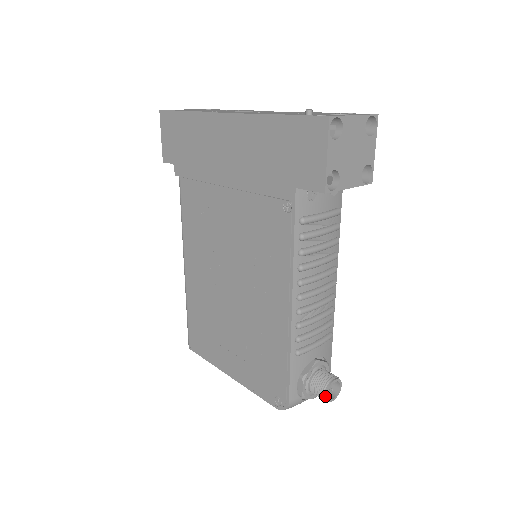
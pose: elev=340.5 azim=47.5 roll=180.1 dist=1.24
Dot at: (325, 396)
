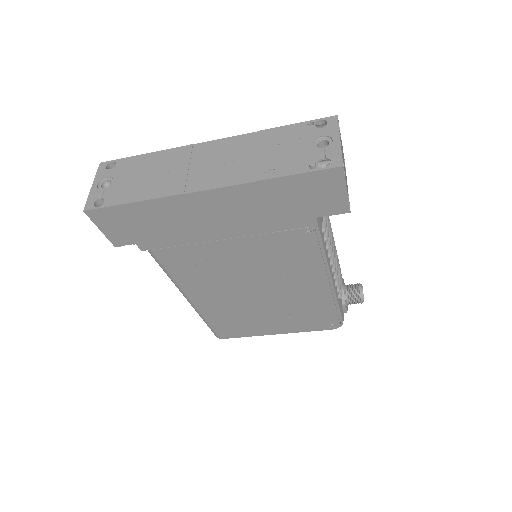
Dot at: occluded
